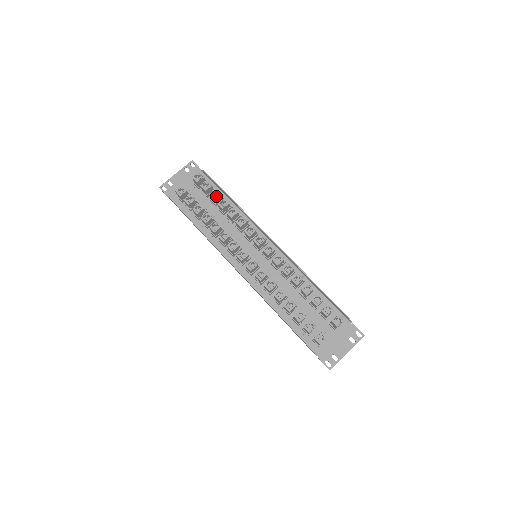
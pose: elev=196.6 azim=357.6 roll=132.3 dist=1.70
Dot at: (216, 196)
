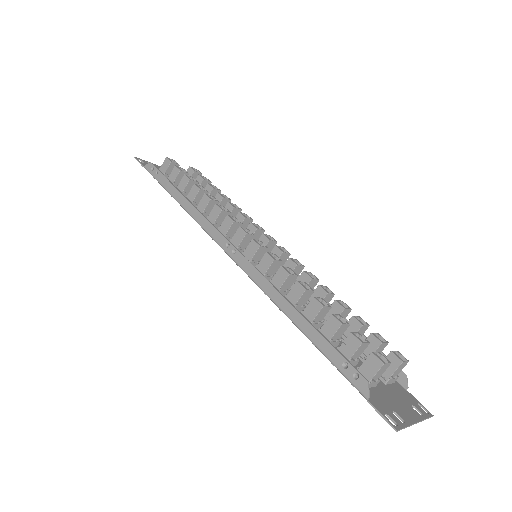
Dot at: (212, 194)
